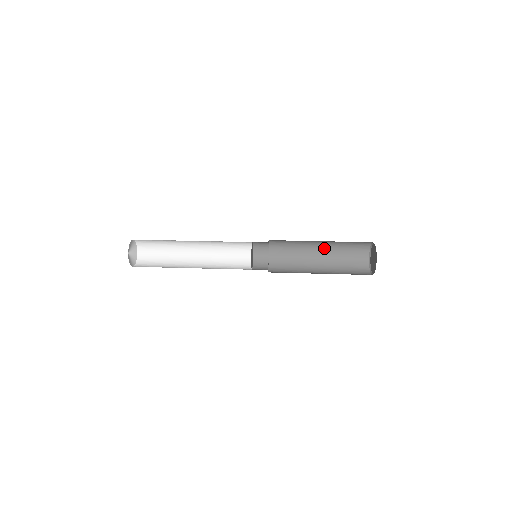
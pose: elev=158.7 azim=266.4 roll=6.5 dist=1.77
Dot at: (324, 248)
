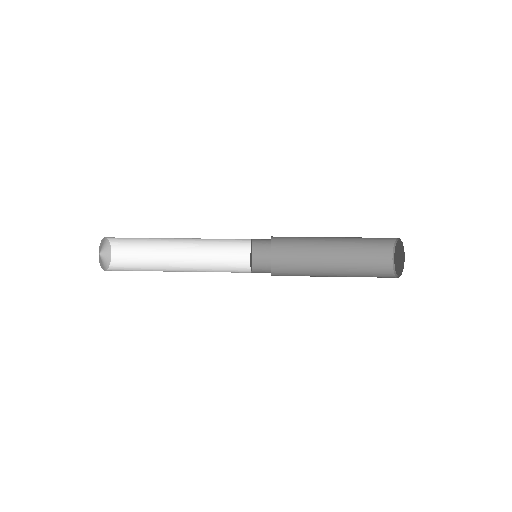
Dot at: (338, 247)
